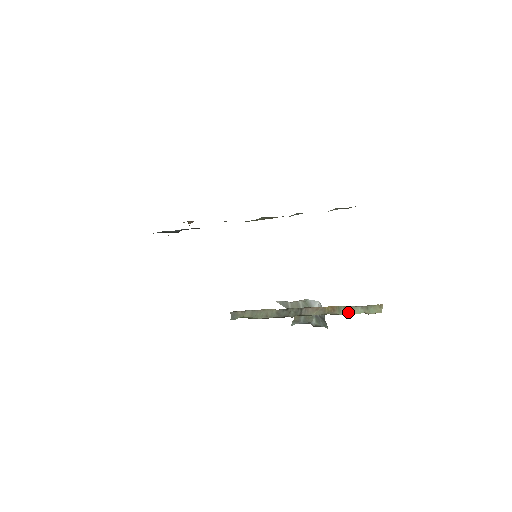
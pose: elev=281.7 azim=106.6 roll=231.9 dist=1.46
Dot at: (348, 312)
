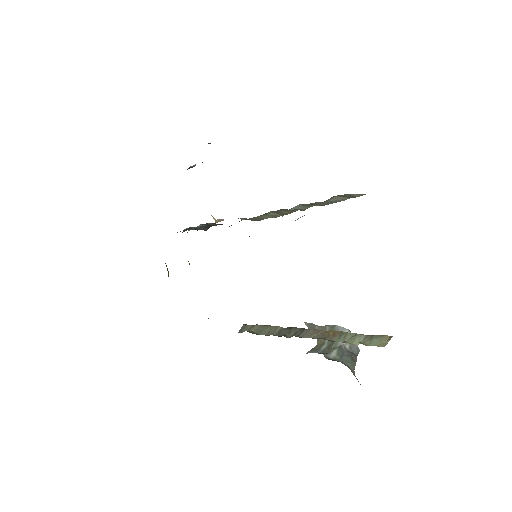
Dot at: (347, 340)
